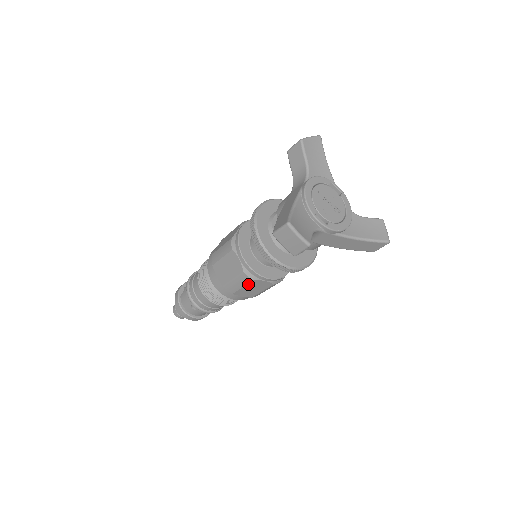
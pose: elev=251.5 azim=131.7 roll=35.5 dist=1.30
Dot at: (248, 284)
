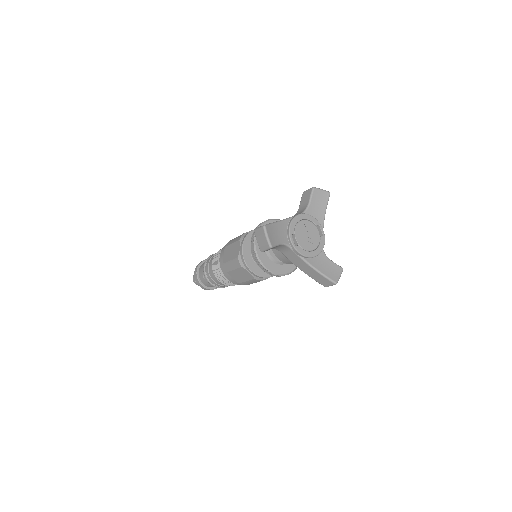
Dot at: (238, 269)
